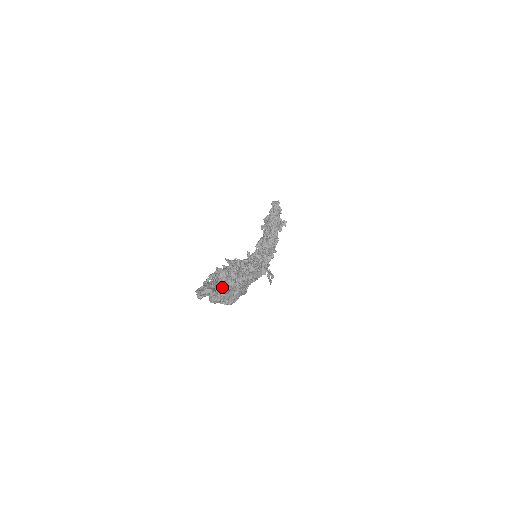
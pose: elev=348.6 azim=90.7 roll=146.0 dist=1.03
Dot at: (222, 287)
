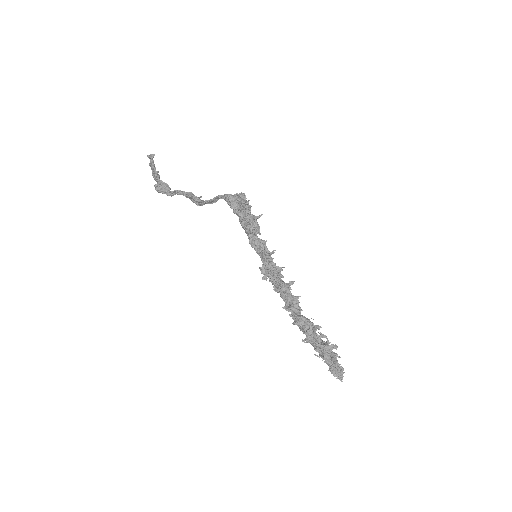
Dot at: occluded
